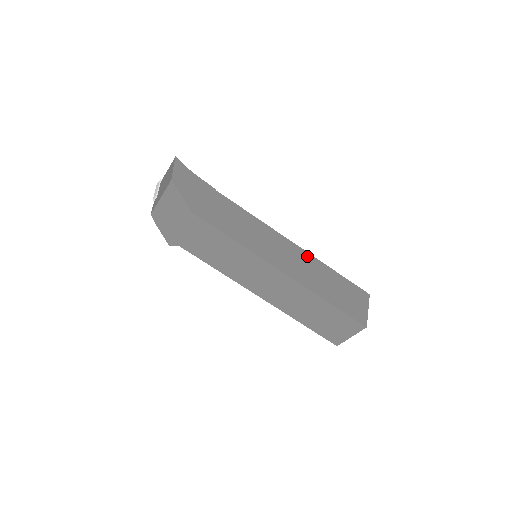
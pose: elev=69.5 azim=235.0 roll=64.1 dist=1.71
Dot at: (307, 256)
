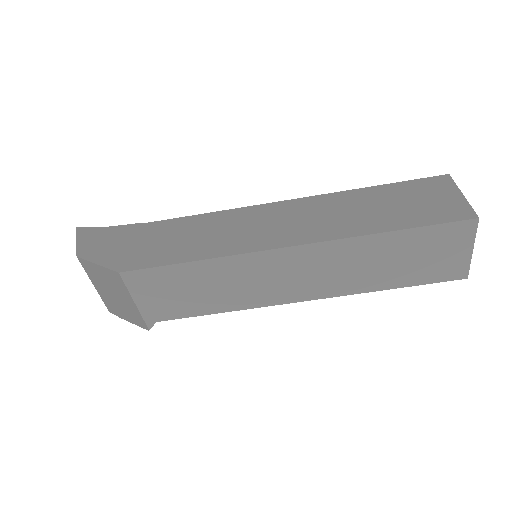
Dot at: (316, 200)
